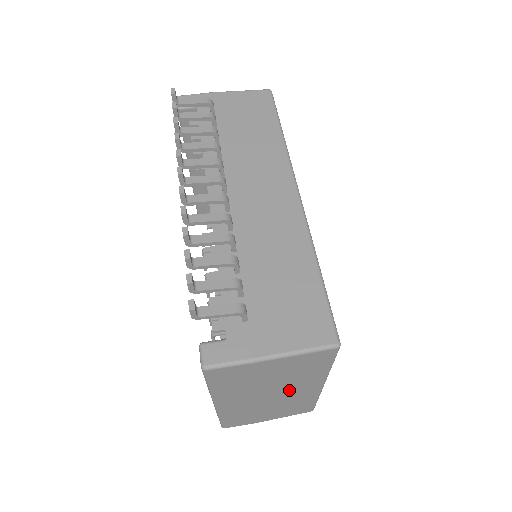
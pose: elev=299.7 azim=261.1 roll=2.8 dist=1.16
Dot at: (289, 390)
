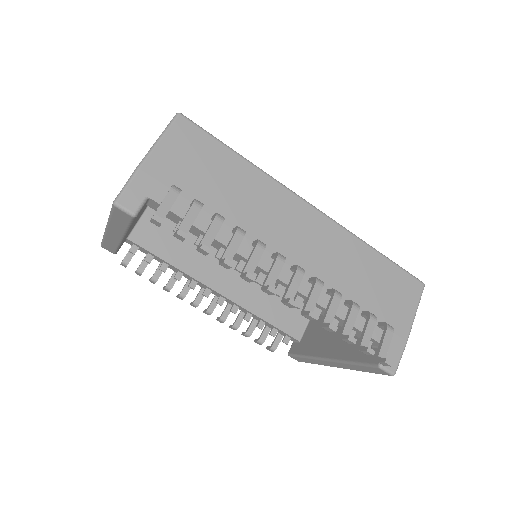
Dot at: occluded
